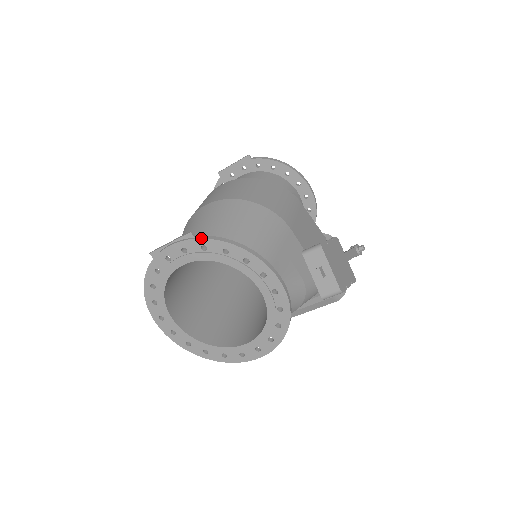
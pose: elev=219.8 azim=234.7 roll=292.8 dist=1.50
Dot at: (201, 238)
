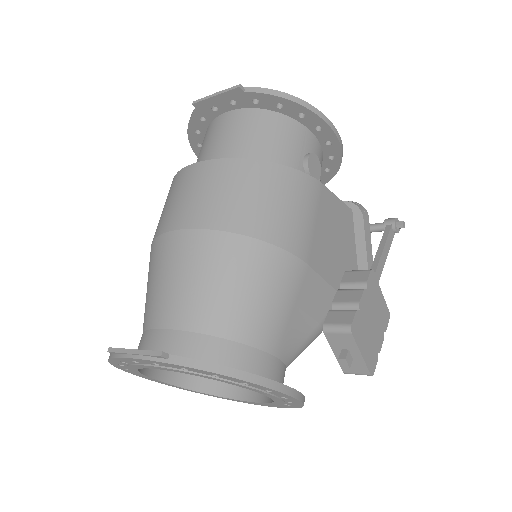
Dot at: (178, 365)
